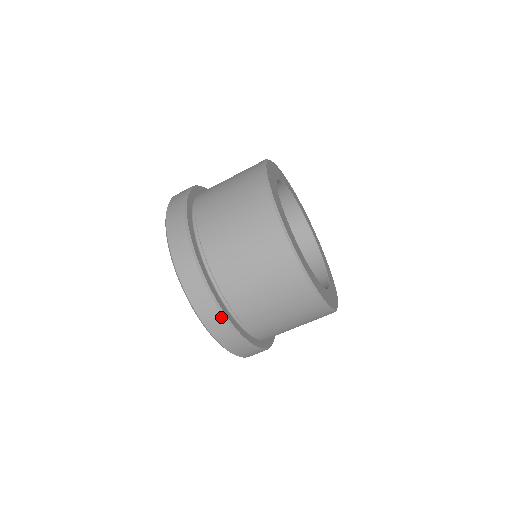
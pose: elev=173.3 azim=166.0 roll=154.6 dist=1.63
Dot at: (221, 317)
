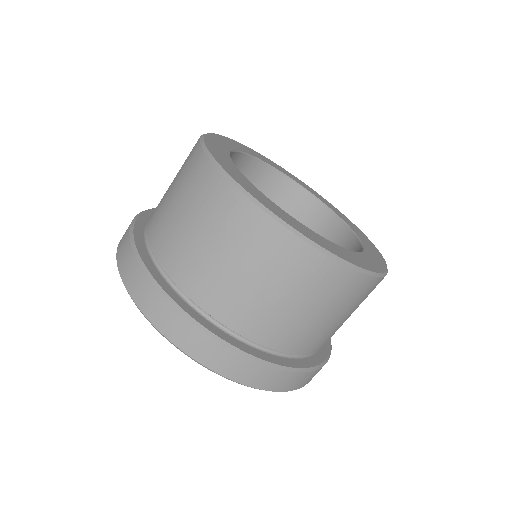
Dot at: (281, 372)
